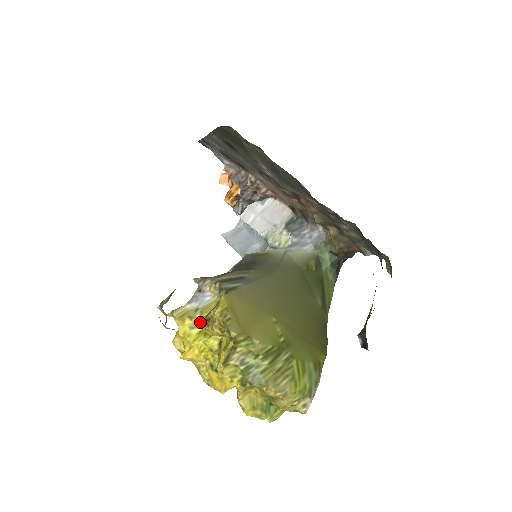
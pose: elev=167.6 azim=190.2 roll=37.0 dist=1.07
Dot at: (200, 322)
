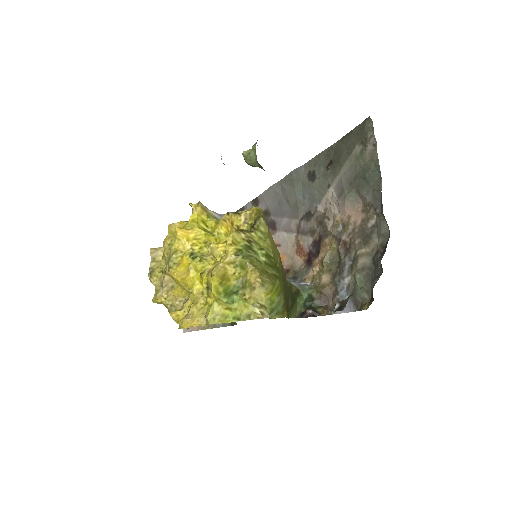
Dot at: (215, 222)
